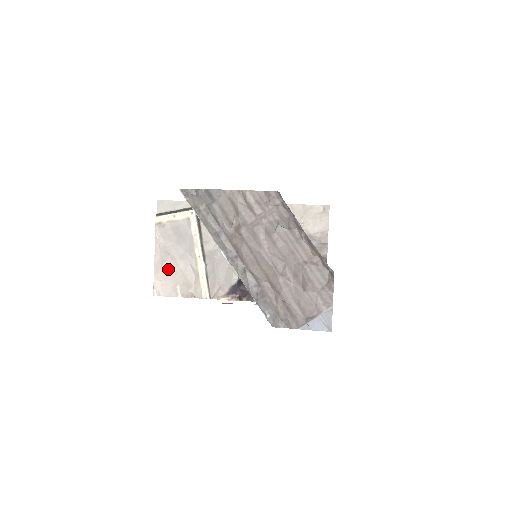
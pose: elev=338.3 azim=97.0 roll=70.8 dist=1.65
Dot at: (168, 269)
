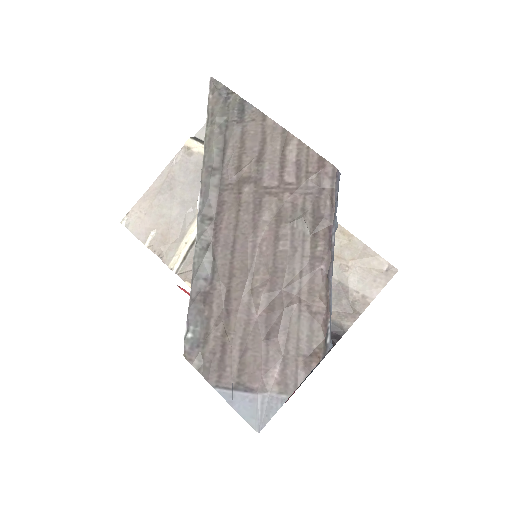
Dot at: (158, 205)
